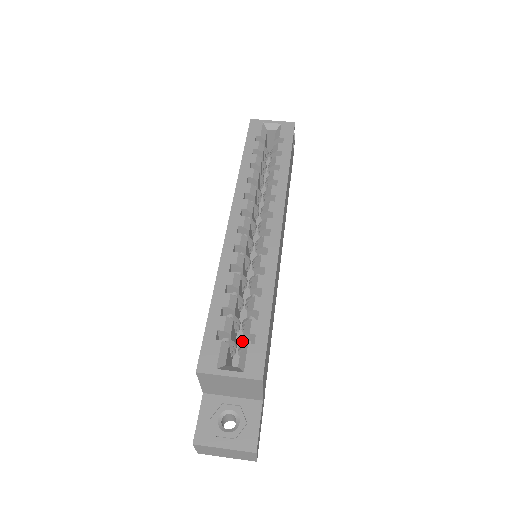
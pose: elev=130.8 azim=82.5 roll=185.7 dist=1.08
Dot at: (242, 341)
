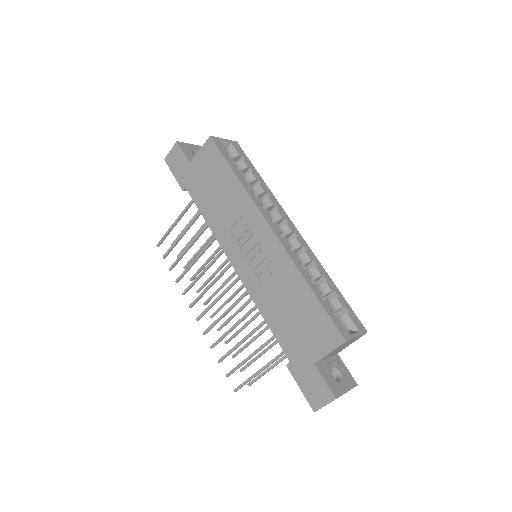
Dot at: occluded
